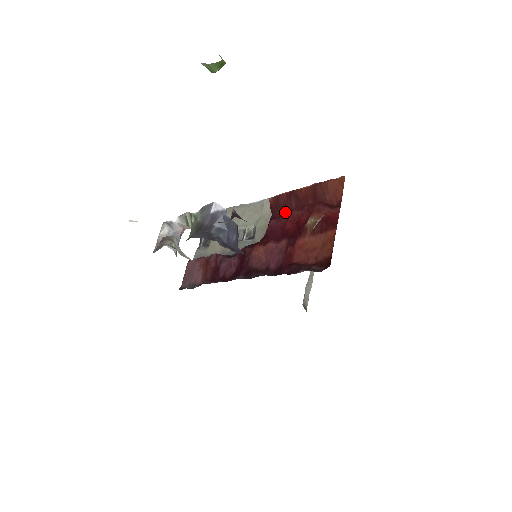
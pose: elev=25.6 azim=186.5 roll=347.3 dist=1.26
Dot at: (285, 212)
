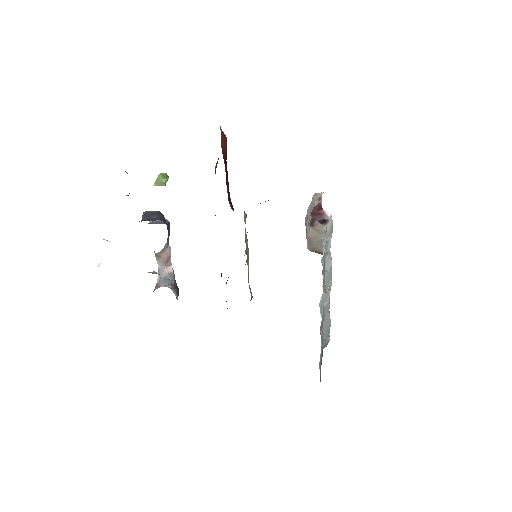
Dot at: (229, 196)
